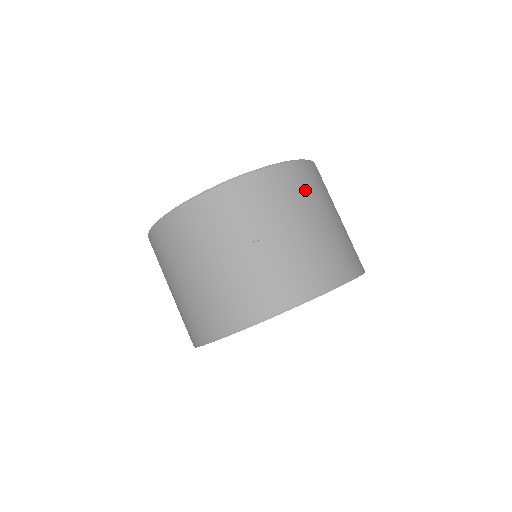
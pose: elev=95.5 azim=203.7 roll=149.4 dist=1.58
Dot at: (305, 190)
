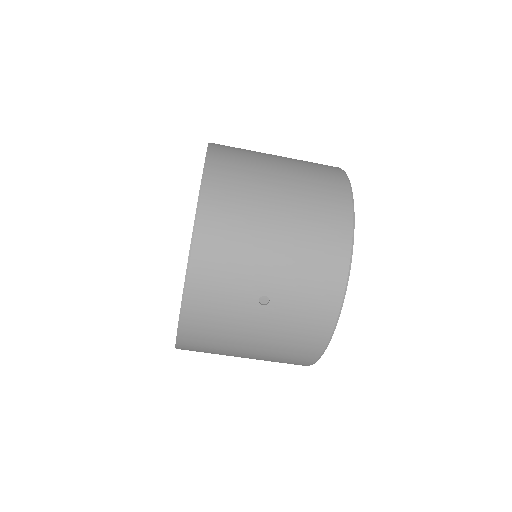
Dot at: (238, 208)
